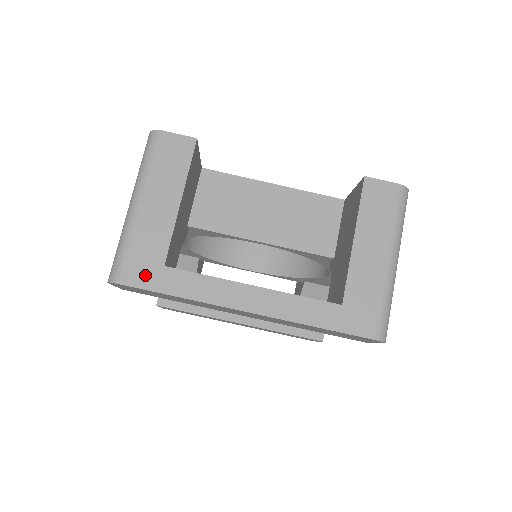
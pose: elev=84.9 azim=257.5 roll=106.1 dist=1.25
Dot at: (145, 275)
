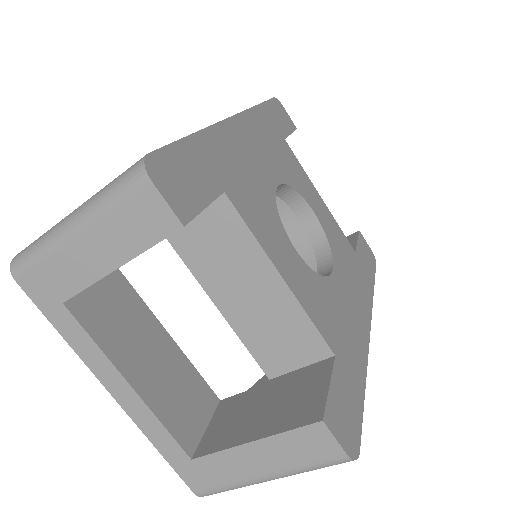
Dot at: (41, 294)
